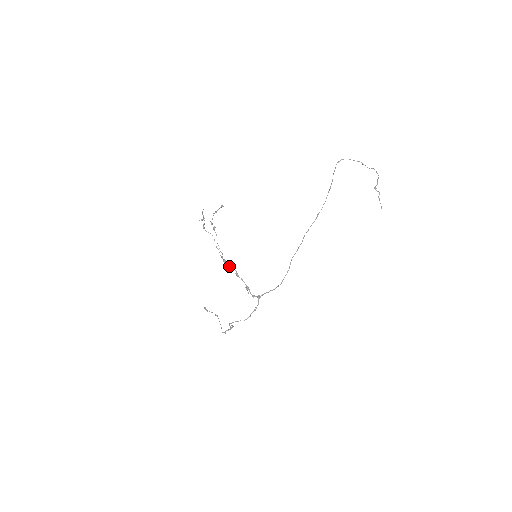
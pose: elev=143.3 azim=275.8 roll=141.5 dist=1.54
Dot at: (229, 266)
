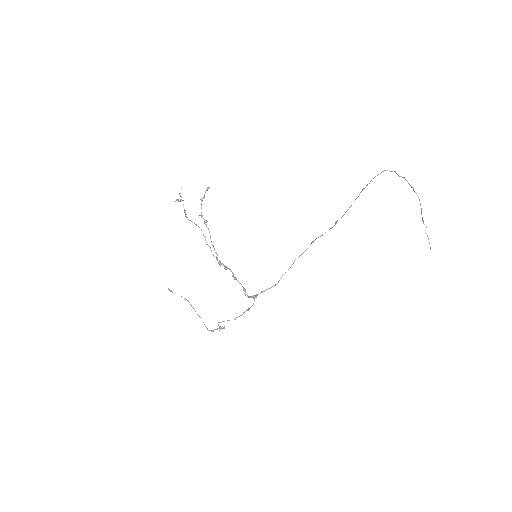
Dot at: (225, 268)
